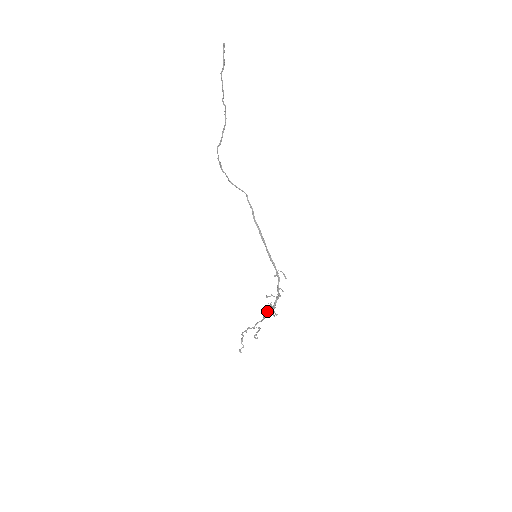
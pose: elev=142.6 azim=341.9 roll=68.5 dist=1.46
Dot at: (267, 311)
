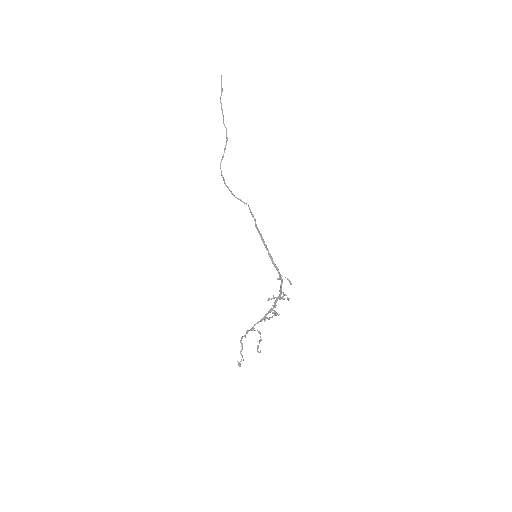
Dot at: (270, 317)
